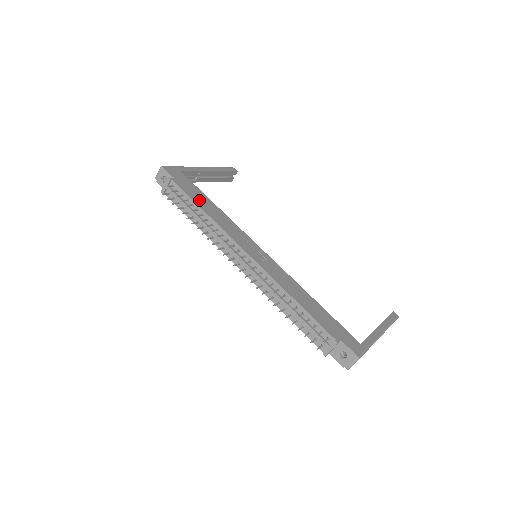
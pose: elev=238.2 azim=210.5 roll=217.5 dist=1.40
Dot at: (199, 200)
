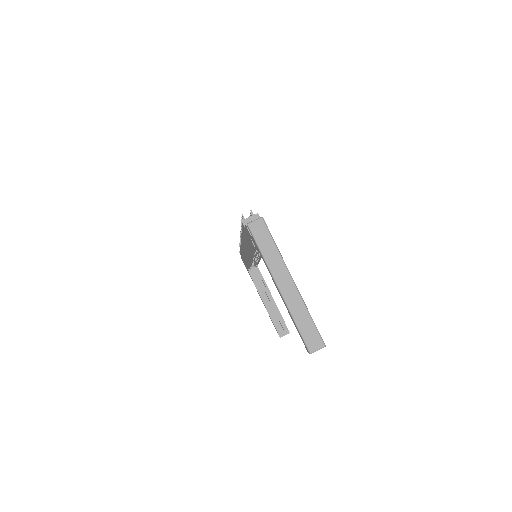
Dot at: occluded
